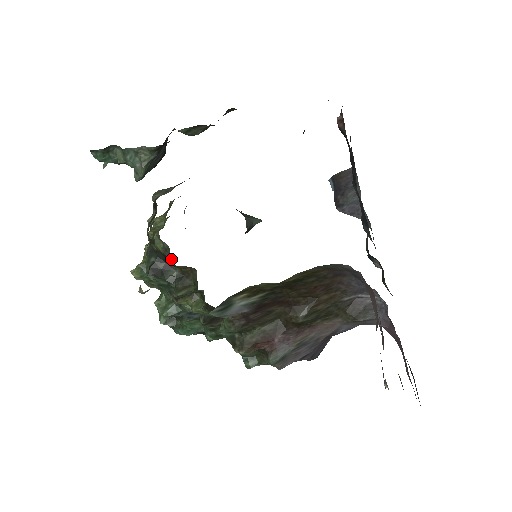
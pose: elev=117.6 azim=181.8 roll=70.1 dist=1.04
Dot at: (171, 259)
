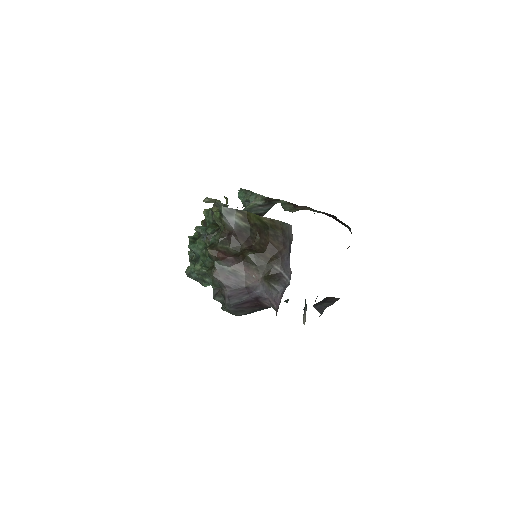
Dot at: occluded
